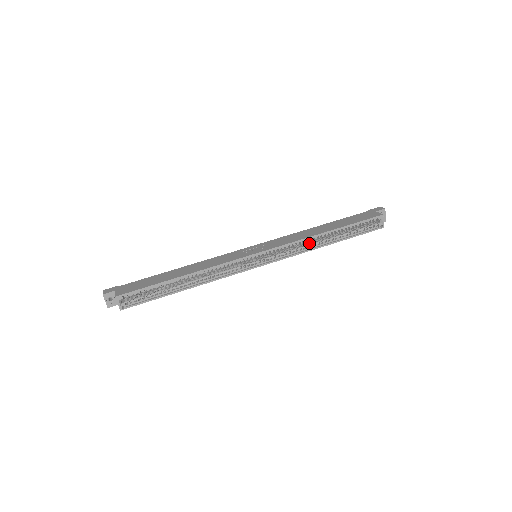
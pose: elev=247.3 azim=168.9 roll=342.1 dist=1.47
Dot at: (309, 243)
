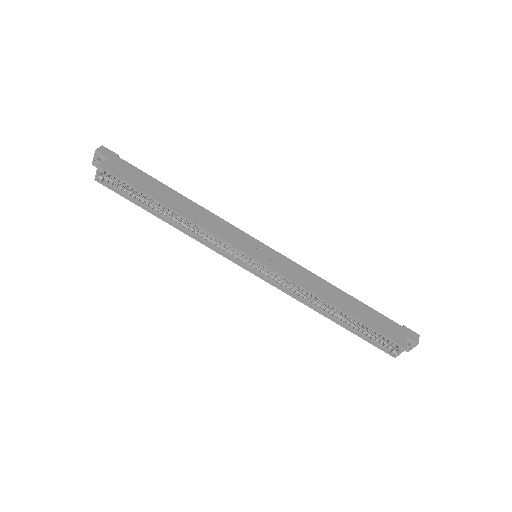
Dot at: (312, 297)
